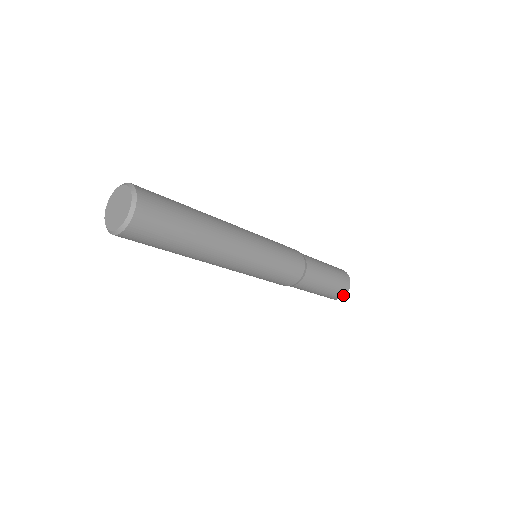
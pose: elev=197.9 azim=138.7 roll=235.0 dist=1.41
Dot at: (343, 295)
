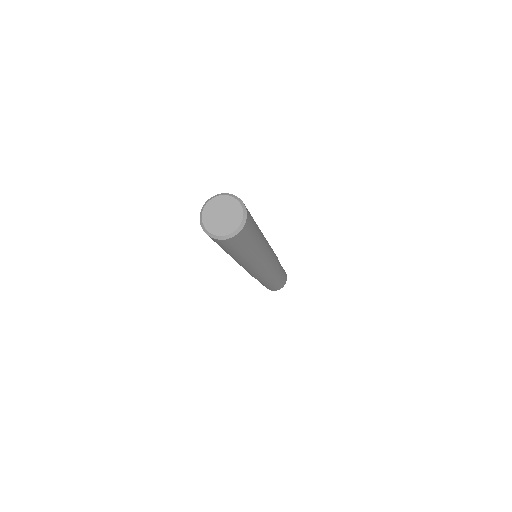
Dot at: occluded
